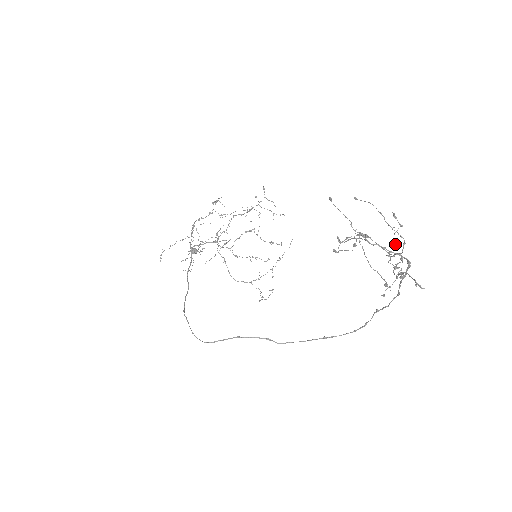
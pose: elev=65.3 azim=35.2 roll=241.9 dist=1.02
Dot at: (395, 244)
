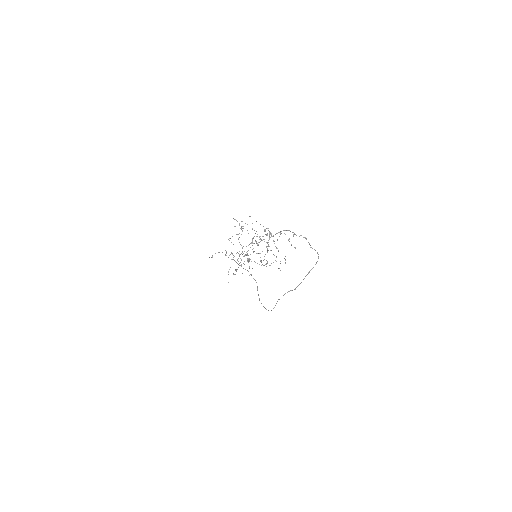
Dot at: (262, 240)
